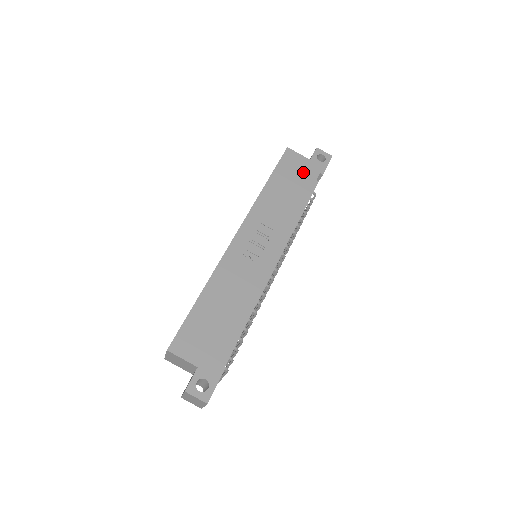
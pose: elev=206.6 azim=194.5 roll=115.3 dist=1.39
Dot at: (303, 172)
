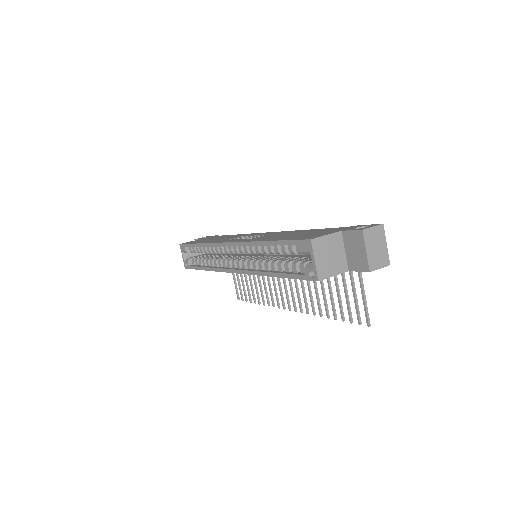
Dot at: occluded
